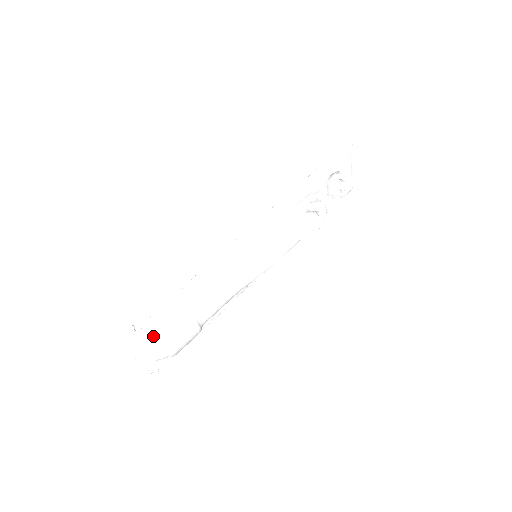
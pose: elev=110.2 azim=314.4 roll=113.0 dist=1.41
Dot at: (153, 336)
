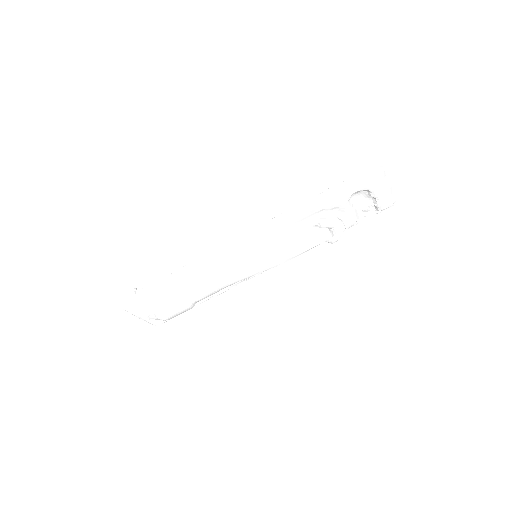
Dot at: (145, 303)
